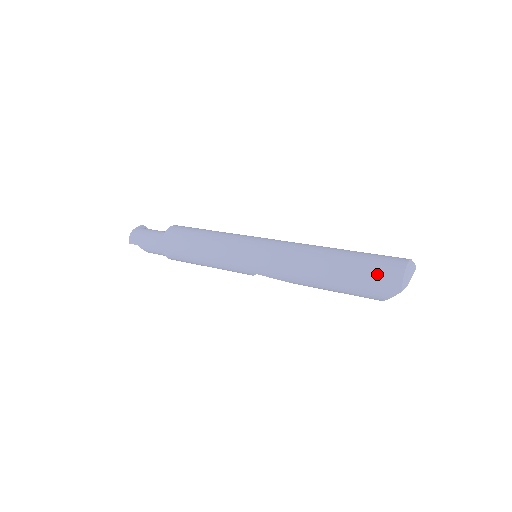
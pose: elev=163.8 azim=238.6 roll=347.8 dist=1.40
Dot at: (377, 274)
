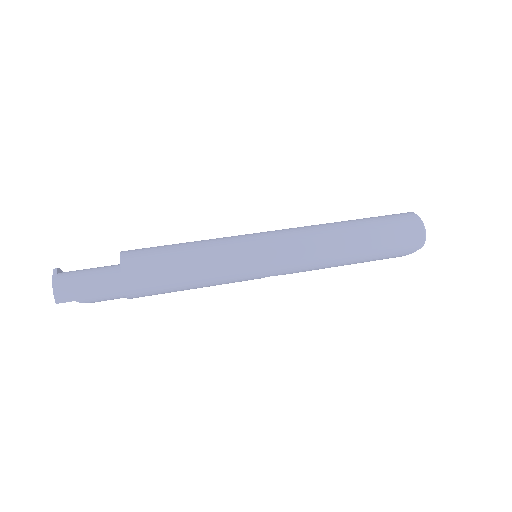
Dot at: (403, 238)
